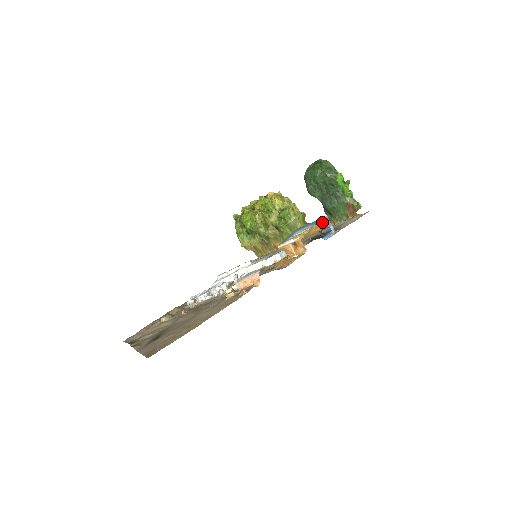
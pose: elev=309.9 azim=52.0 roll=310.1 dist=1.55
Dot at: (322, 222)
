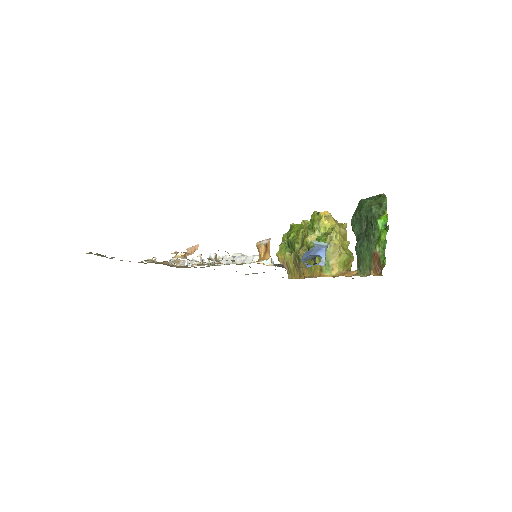
Dot at: (356, 272)
